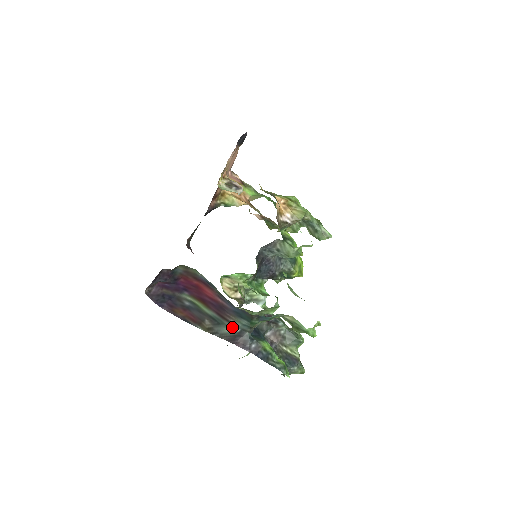
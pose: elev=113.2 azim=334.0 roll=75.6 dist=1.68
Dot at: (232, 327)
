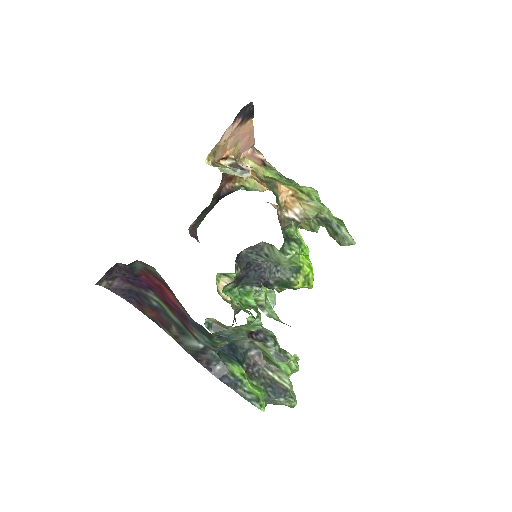
Dot at: (195, 341)
